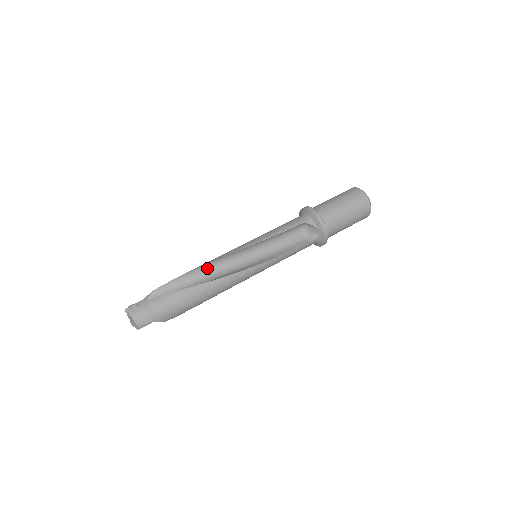
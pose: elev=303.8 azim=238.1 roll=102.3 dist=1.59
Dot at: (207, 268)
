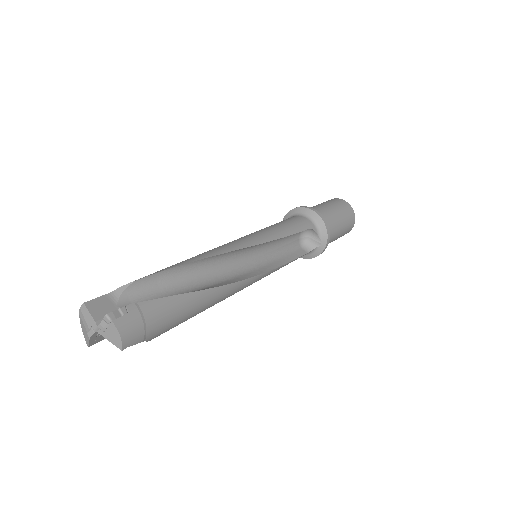
Dot at: (210, 261)
